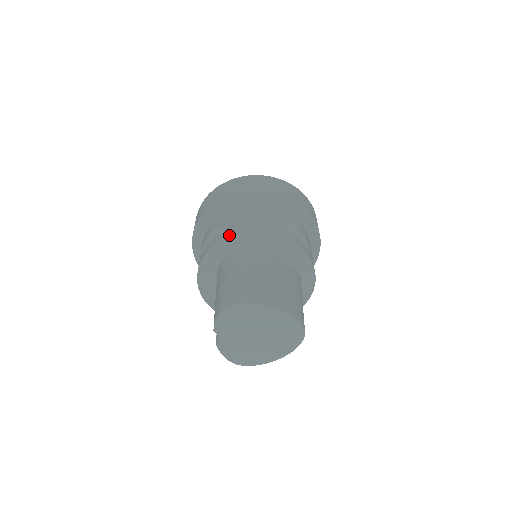
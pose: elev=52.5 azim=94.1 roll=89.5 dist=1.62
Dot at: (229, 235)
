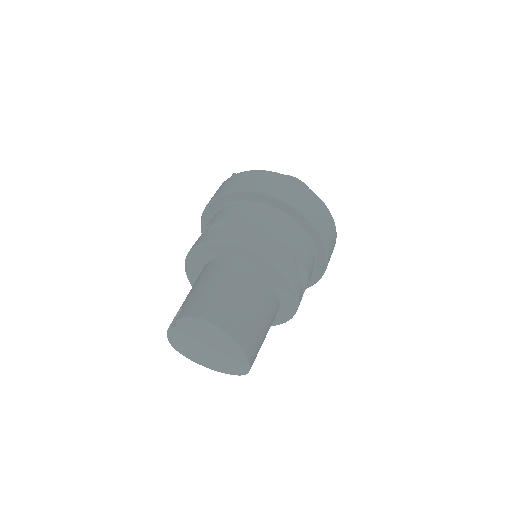
Dot at: (251, 244)
